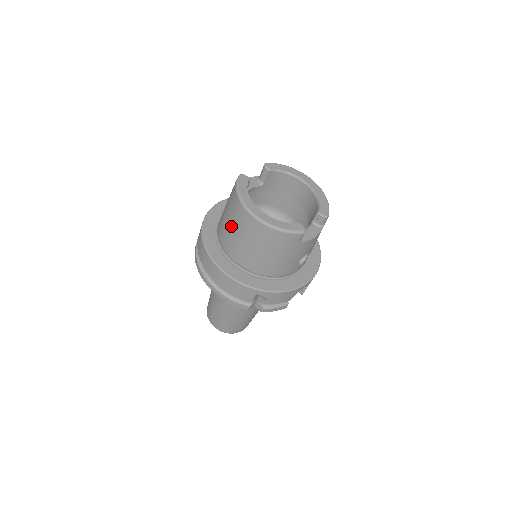
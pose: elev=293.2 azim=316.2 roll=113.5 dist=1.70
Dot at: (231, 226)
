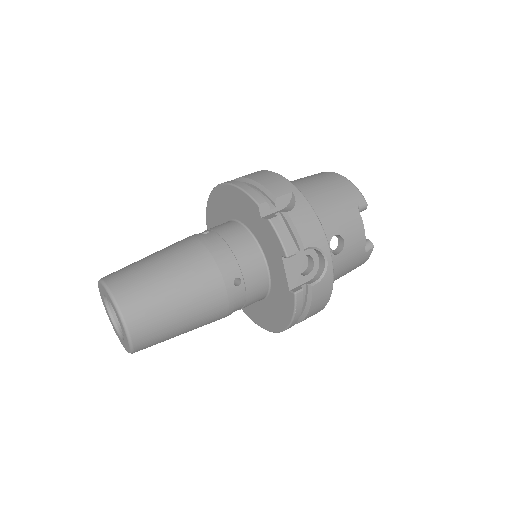
Dot at: occluded
